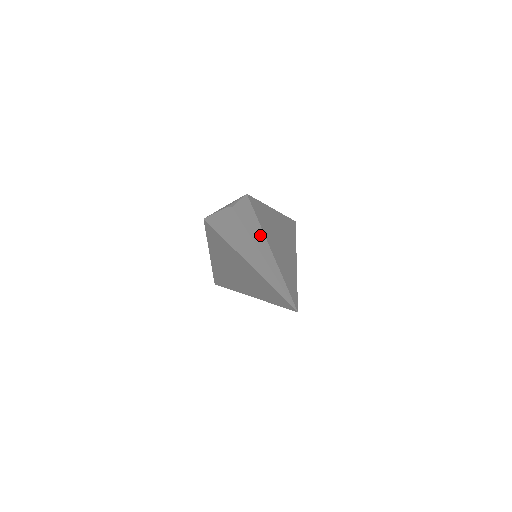
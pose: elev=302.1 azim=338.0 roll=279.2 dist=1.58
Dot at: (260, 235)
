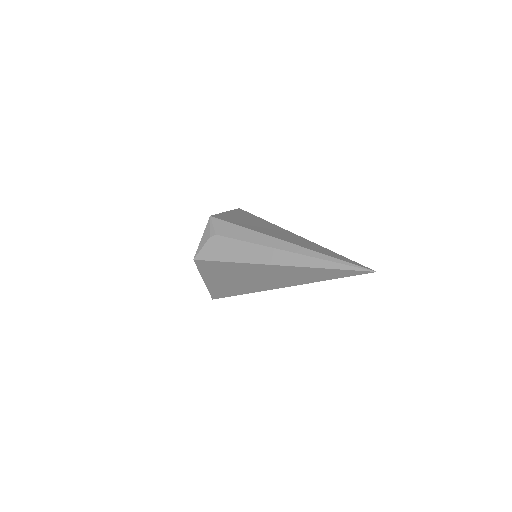
Dot at: (274, 241)
